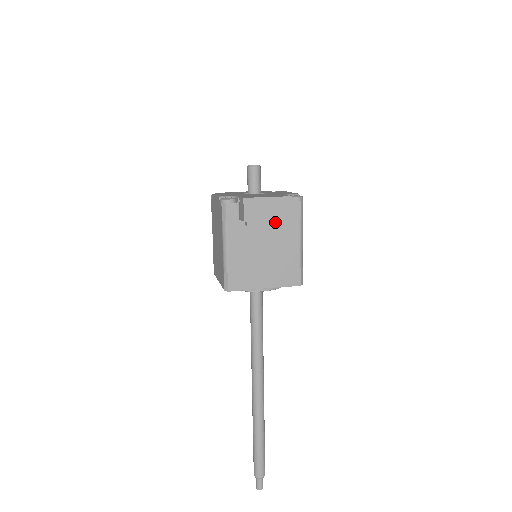
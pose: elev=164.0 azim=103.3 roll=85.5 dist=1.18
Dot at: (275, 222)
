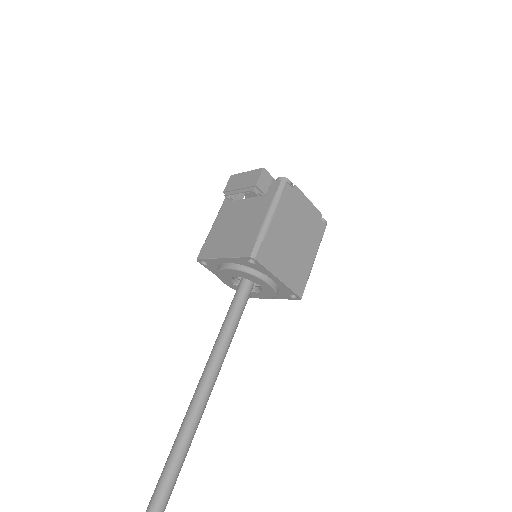
Dot at: (244, 190)
